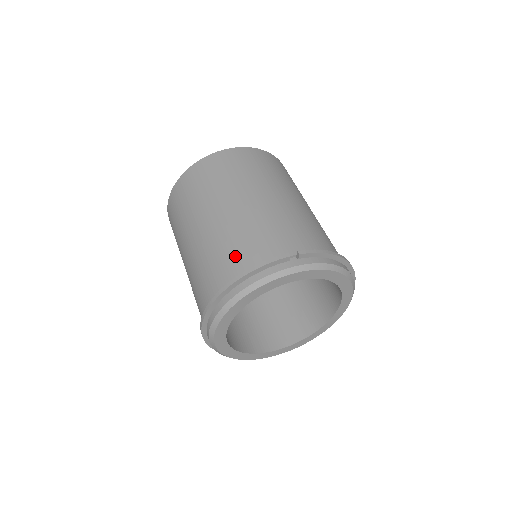
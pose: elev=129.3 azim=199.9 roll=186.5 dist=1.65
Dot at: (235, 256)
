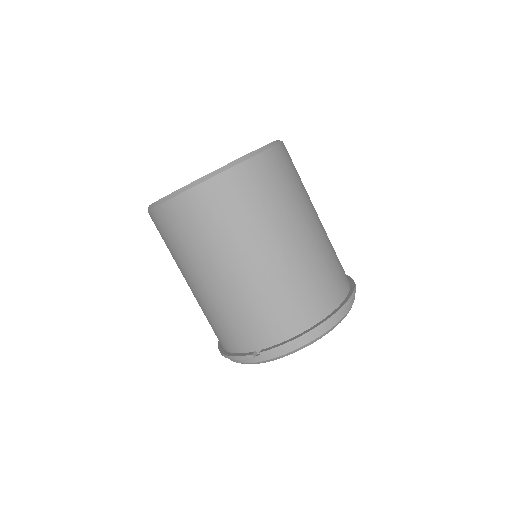
Dot at: (217, 333)
